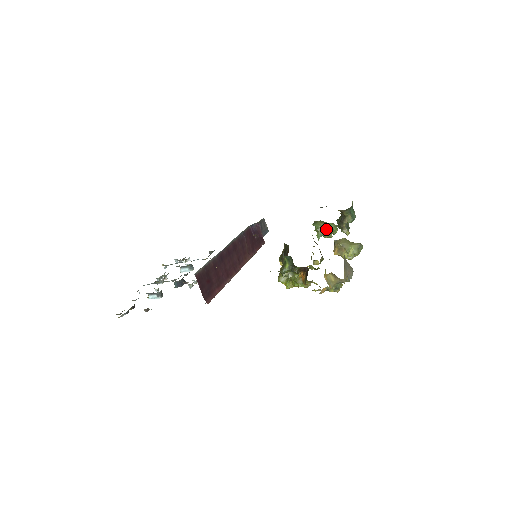
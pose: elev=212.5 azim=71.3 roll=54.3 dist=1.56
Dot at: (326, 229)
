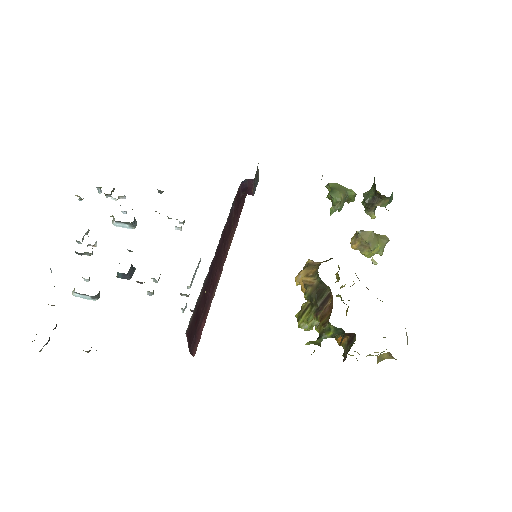
Dot at: (344, 201)
